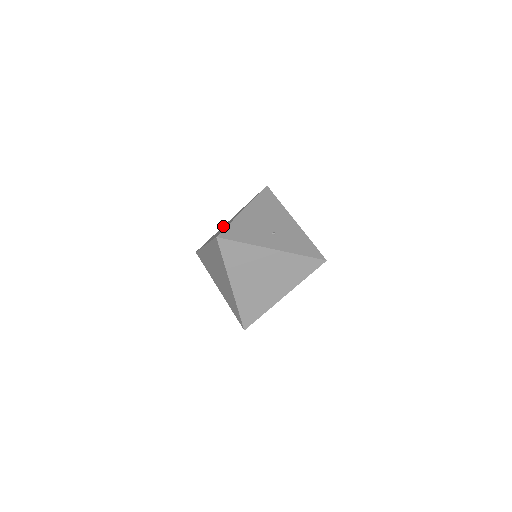
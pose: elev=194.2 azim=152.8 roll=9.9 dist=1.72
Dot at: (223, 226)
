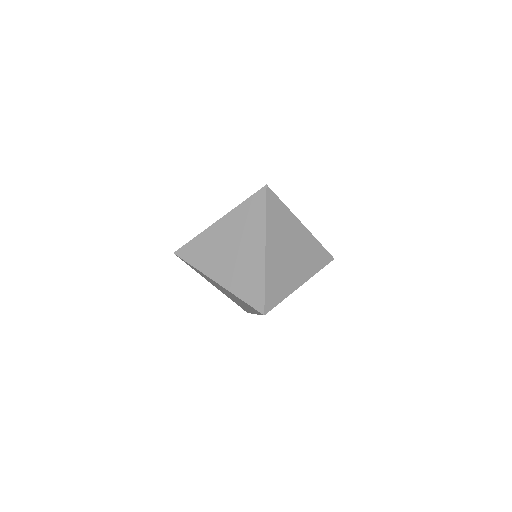
Dot at: occluded
